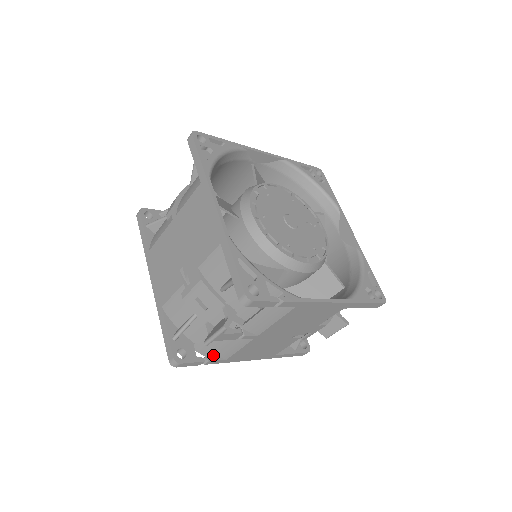
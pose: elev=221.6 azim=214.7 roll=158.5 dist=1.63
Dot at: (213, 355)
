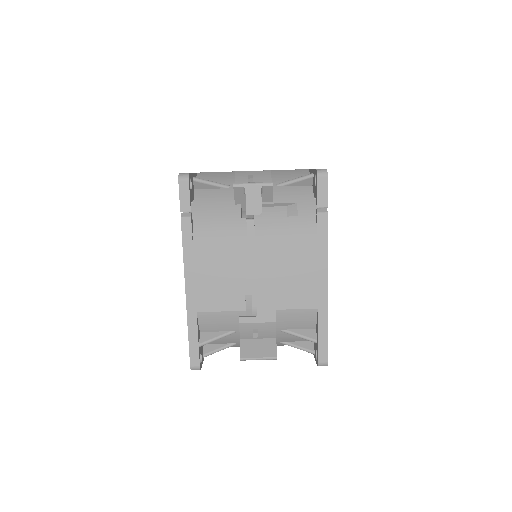
Dot at: (192, 223)
